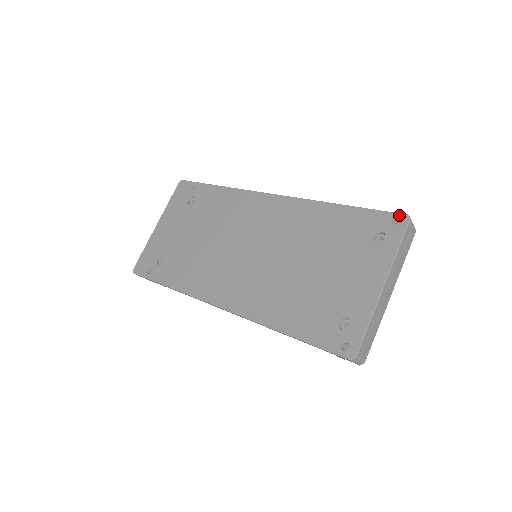
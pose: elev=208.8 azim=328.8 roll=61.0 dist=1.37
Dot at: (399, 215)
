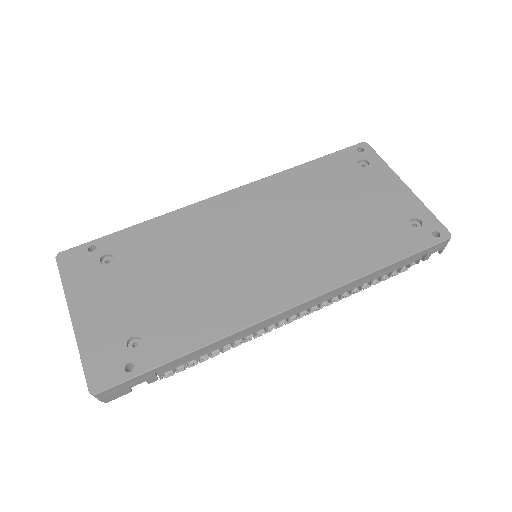
Dot at: (358, 145)
